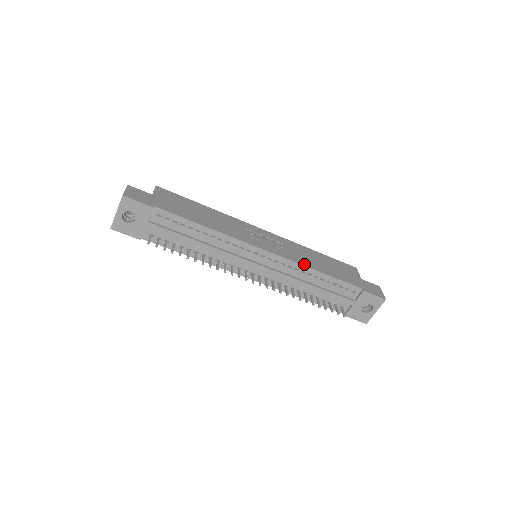
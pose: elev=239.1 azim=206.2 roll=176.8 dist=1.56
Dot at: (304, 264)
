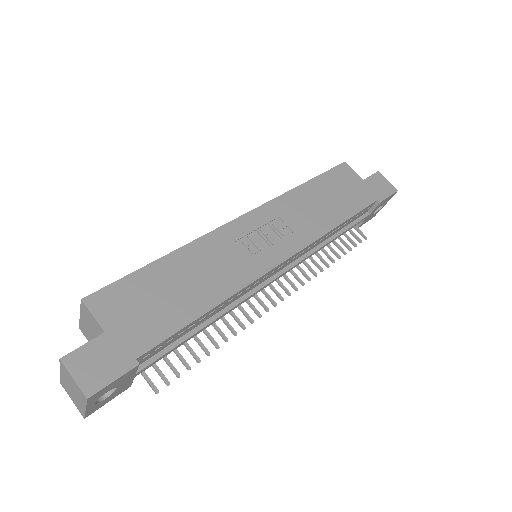
Dot at: (322, 232)
